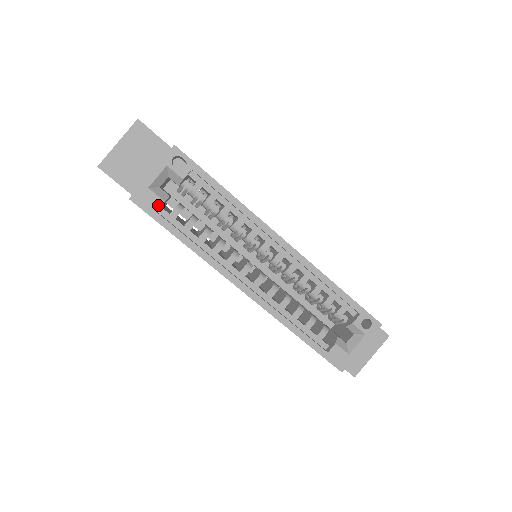
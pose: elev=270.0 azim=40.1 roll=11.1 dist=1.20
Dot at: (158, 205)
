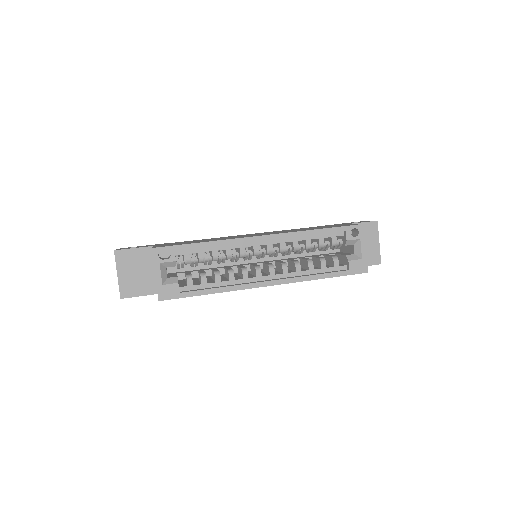
Dot at: (177, 288)
